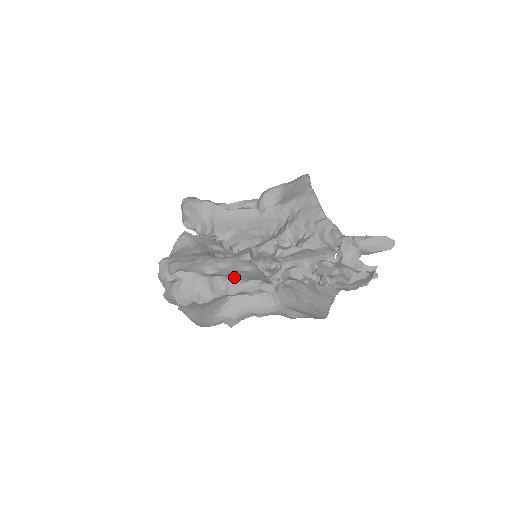
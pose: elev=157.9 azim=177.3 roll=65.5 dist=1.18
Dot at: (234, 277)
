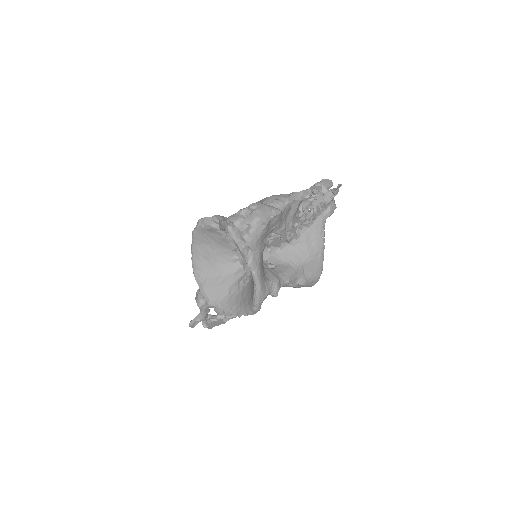
Dot at: (284, 197)
